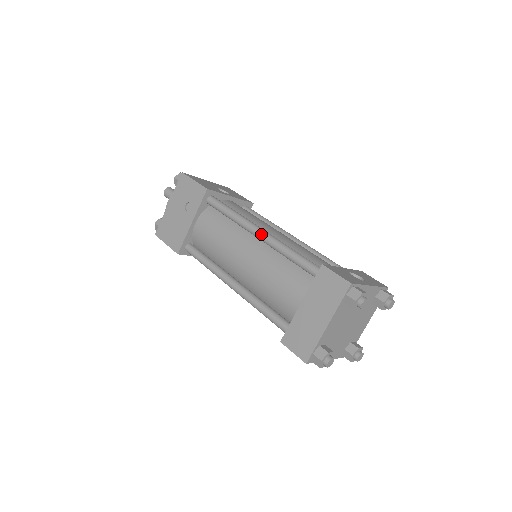
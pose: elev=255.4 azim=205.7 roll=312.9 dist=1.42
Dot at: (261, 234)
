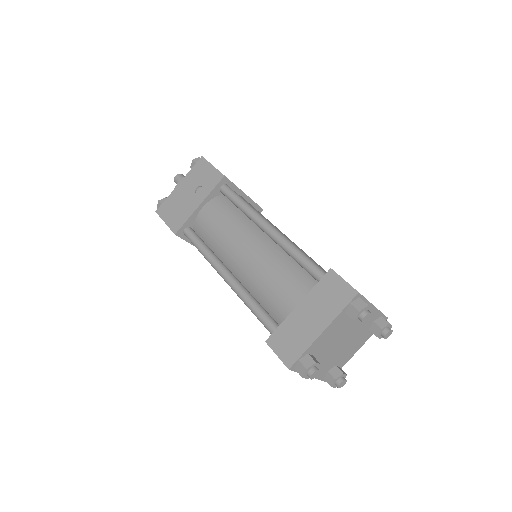
Dot at: (271, 229)
